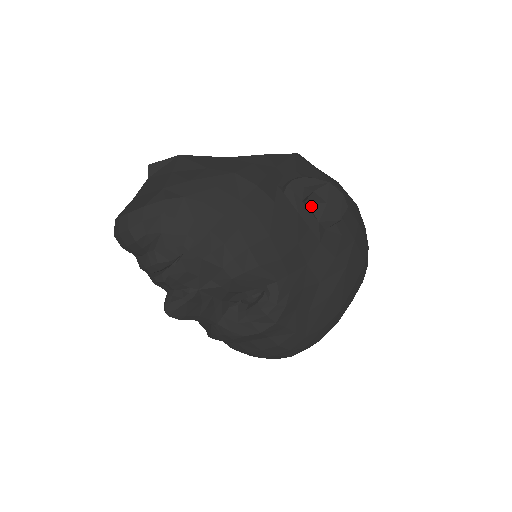
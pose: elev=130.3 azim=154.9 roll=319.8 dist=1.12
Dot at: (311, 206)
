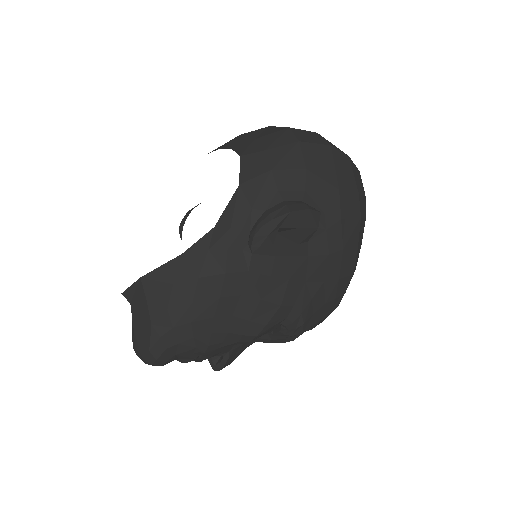
Dot at: (284, 235)
